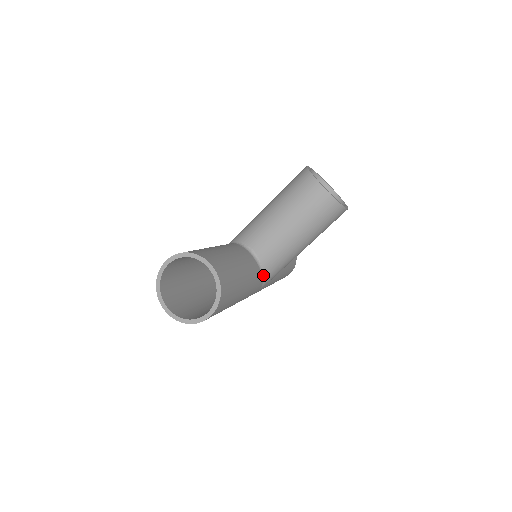
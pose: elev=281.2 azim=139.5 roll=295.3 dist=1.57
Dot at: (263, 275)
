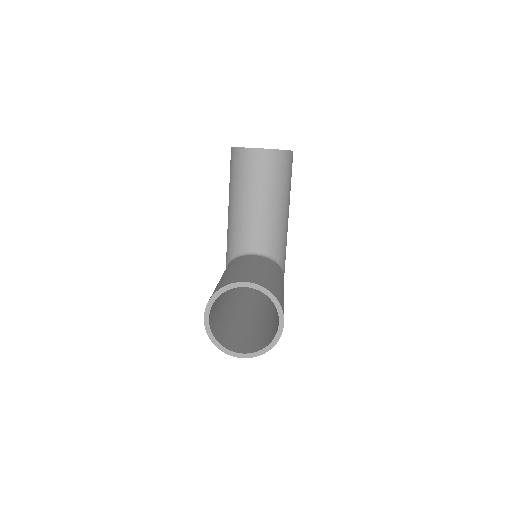
Dot at: (278, 263)
